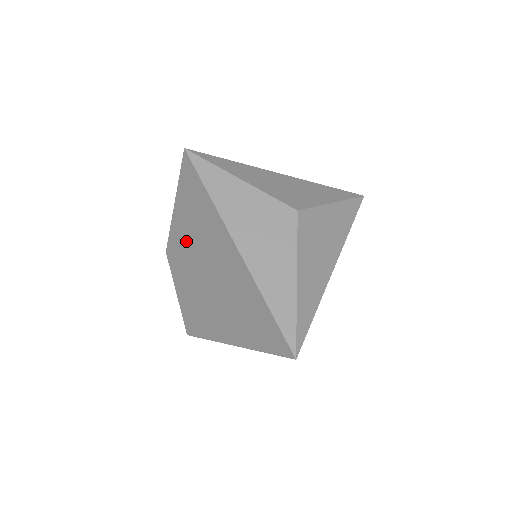
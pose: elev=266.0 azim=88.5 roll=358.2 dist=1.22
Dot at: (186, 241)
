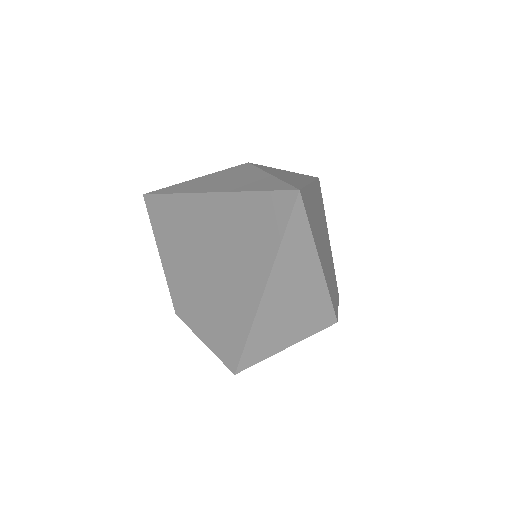
Dot at: (180, 267)
